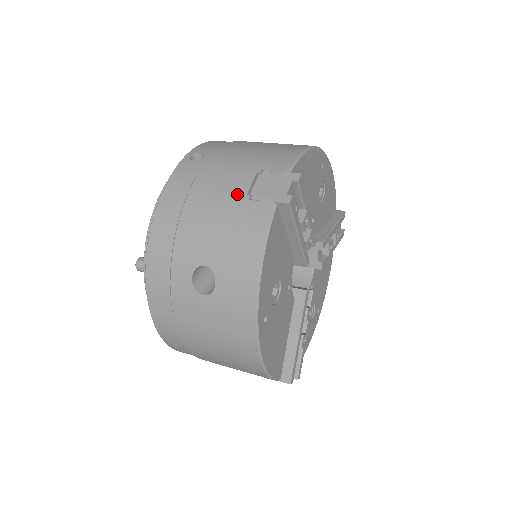
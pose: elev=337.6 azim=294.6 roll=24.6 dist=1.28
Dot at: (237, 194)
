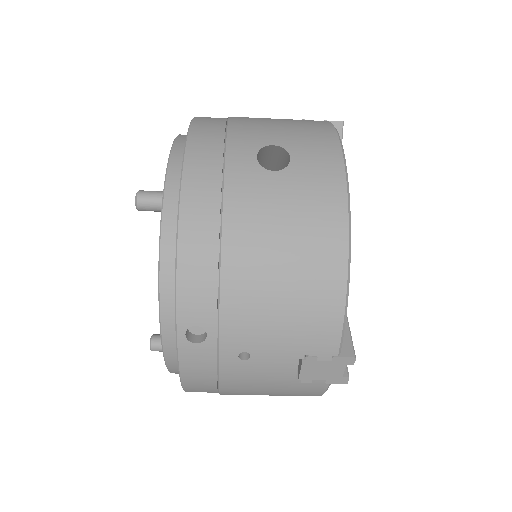
Dot at: (285, 119)
